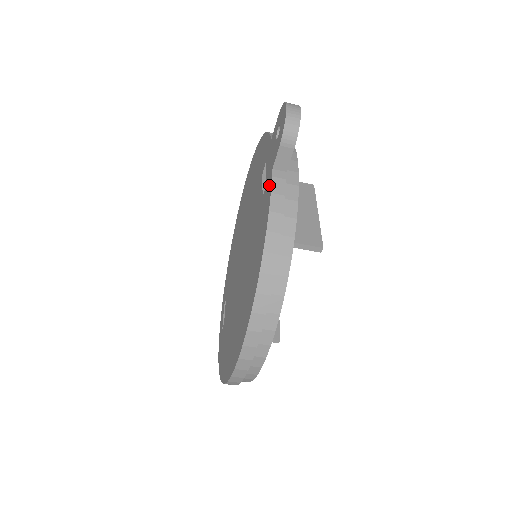
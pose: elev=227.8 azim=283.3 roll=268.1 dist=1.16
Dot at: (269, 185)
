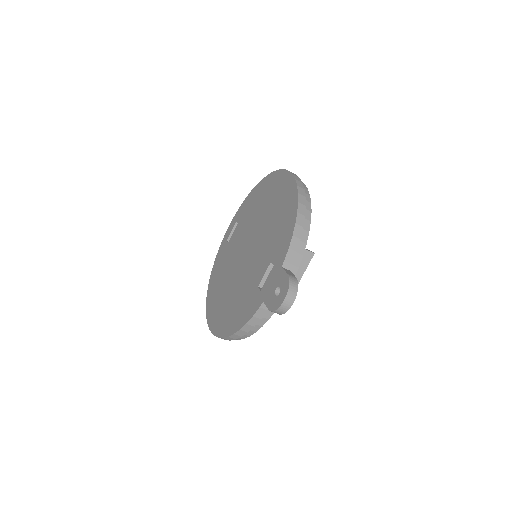
Dot at: (257, 305)
